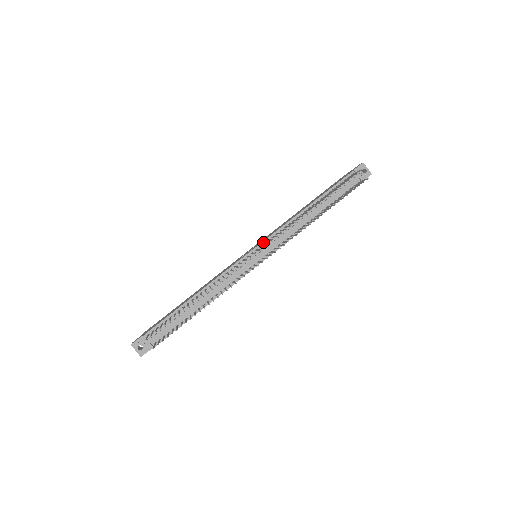
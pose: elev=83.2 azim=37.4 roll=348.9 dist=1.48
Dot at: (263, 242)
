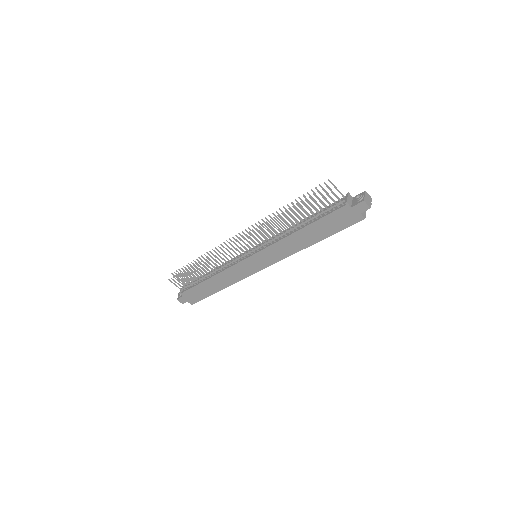
Dot at: occluded
